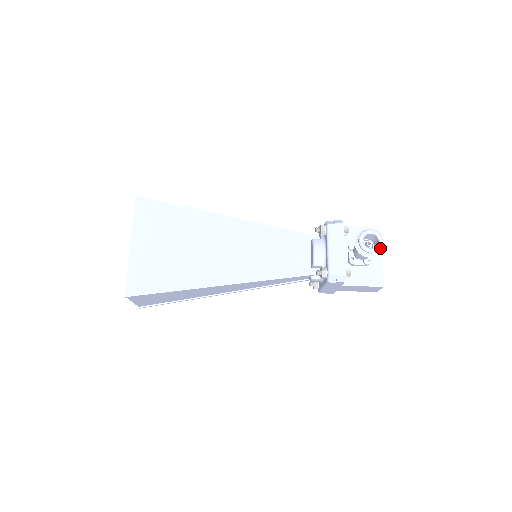
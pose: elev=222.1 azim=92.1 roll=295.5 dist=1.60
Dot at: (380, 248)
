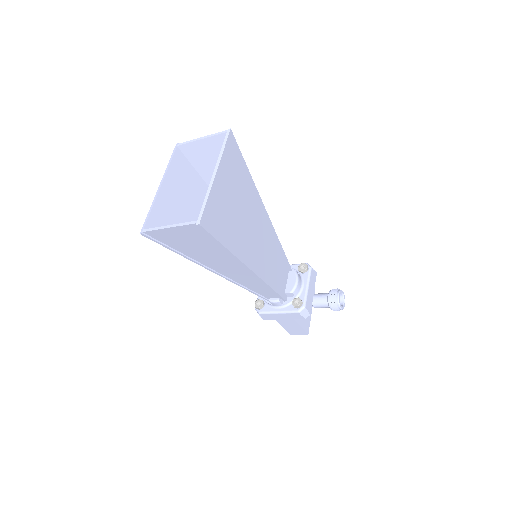
Dot at: occluded
